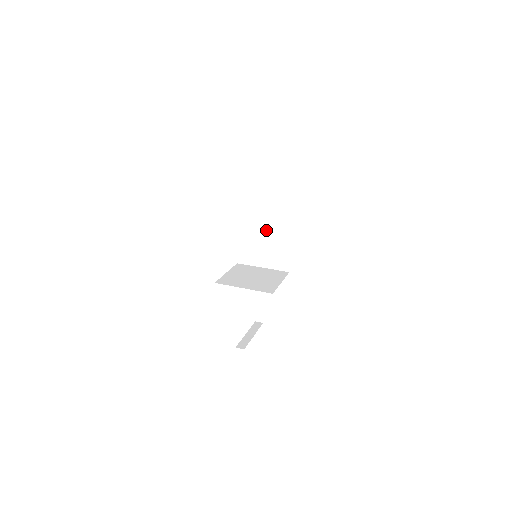
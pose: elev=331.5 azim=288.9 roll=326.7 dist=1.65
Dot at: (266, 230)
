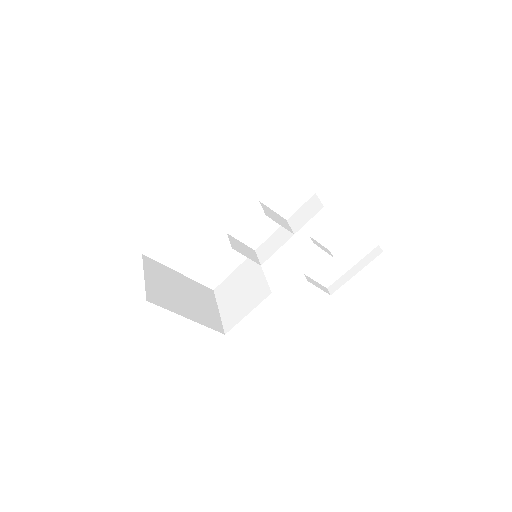
Dot at: occluded
